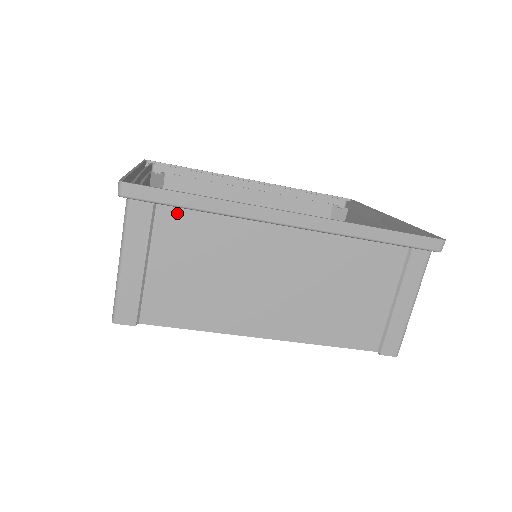
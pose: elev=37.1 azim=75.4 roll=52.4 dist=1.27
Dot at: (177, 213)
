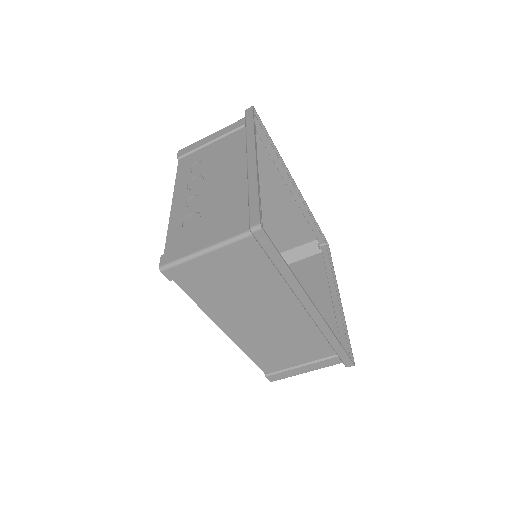
Dot at: (265, 258)
